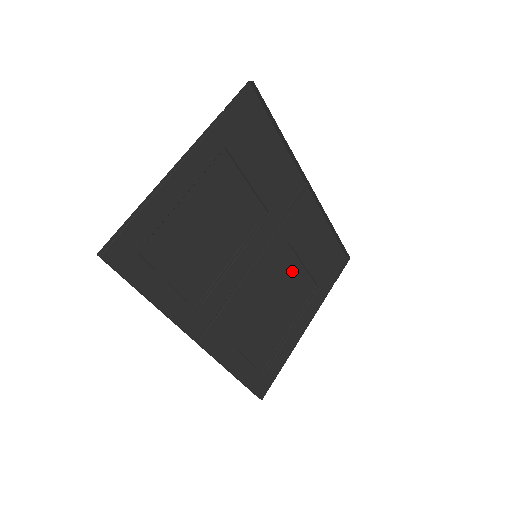
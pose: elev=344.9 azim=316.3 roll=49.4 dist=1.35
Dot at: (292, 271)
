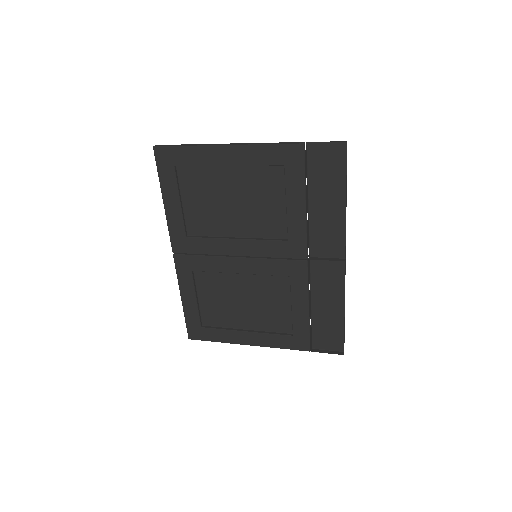
Dot at: (279, 299)
